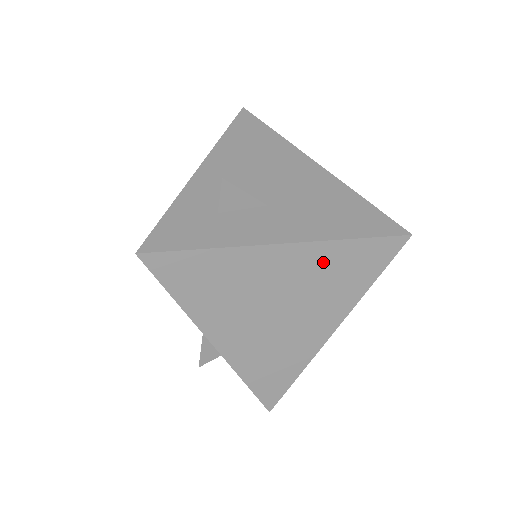
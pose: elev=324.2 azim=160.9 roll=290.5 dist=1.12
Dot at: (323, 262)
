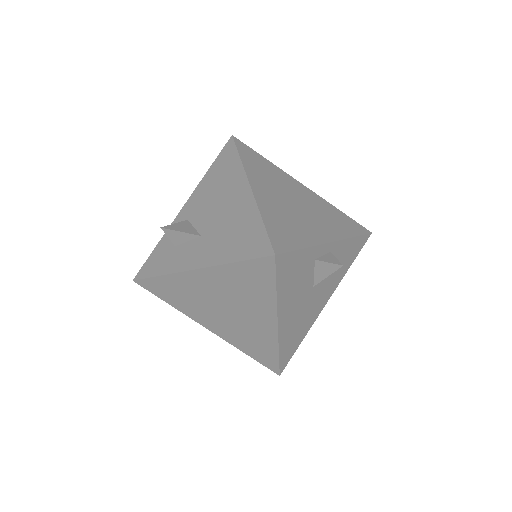
Dot at: (228, 279)
